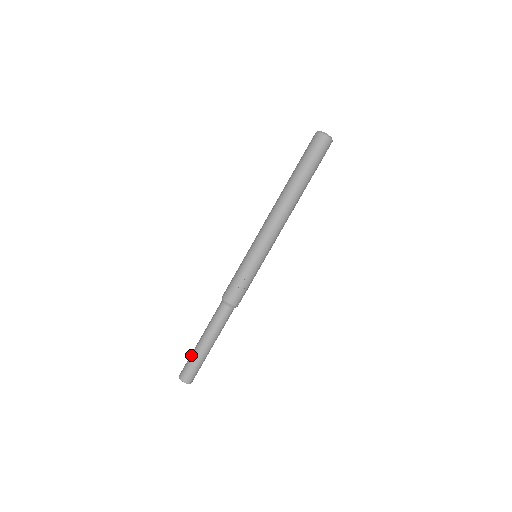
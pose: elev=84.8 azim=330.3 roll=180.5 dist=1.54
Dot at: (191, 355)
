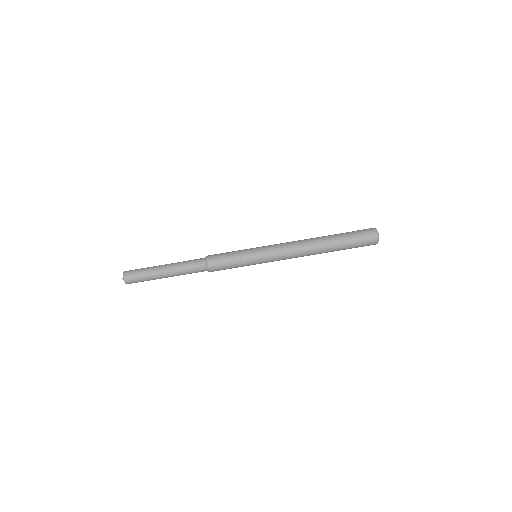
Dot at: (147, 270)
